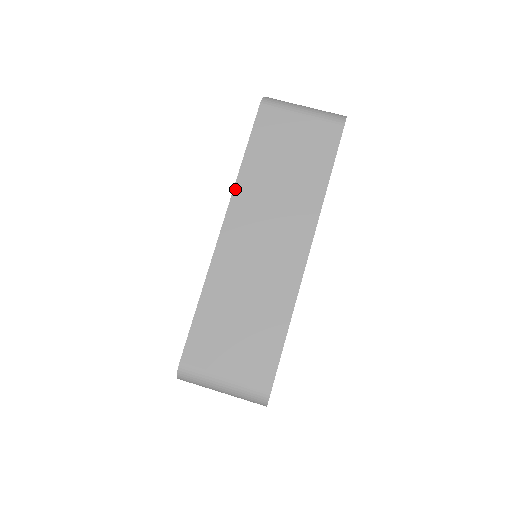
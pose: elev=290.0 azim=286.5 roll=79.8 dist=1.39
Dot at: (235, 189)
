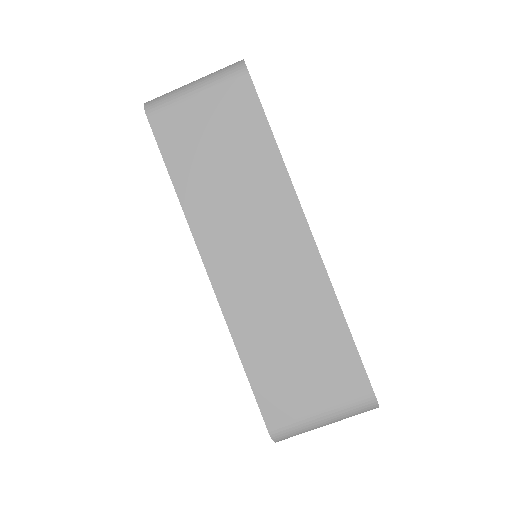
Dot at: (190, 224)
